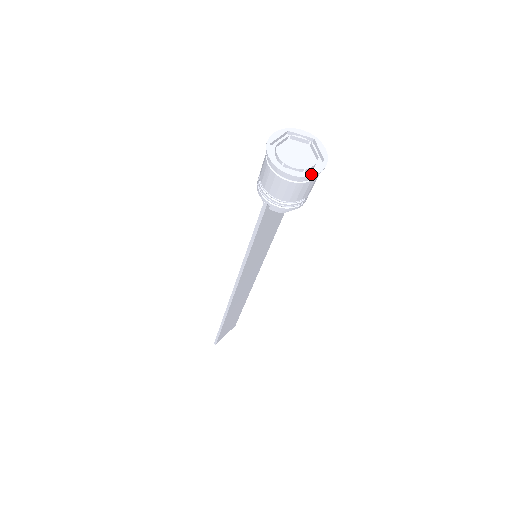
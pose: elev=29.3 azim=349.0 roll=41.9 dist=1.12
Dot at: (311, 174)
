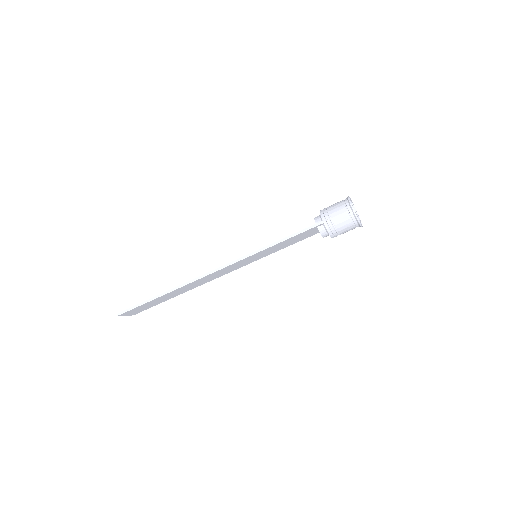
Dot at: occluded
